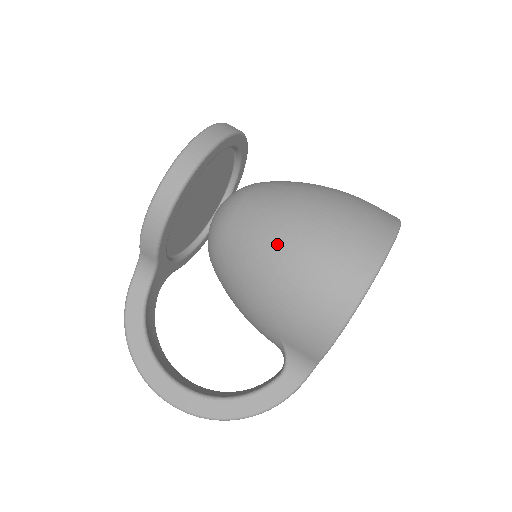
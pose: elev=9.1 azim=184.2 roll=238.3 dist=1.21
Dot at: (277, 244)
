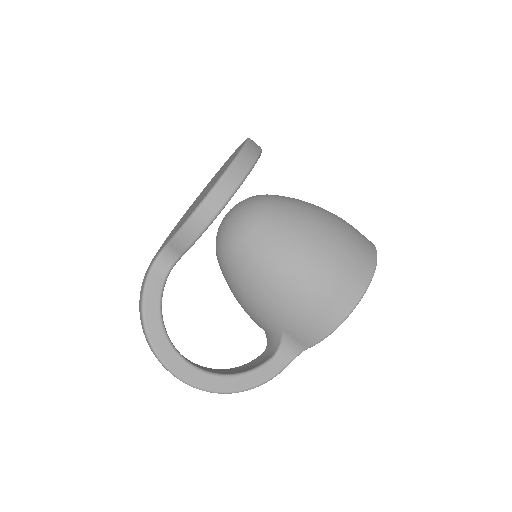
Dot at: (300, 255)
